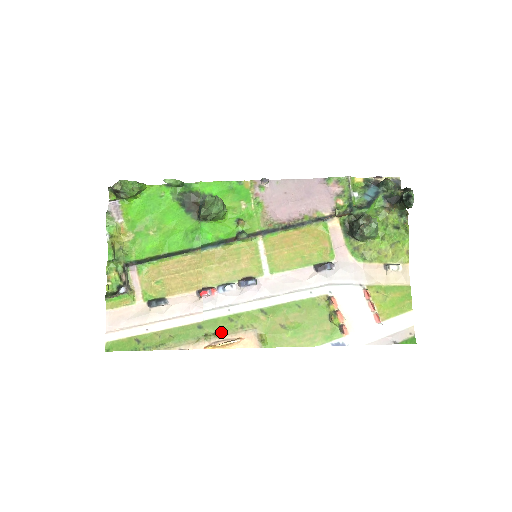
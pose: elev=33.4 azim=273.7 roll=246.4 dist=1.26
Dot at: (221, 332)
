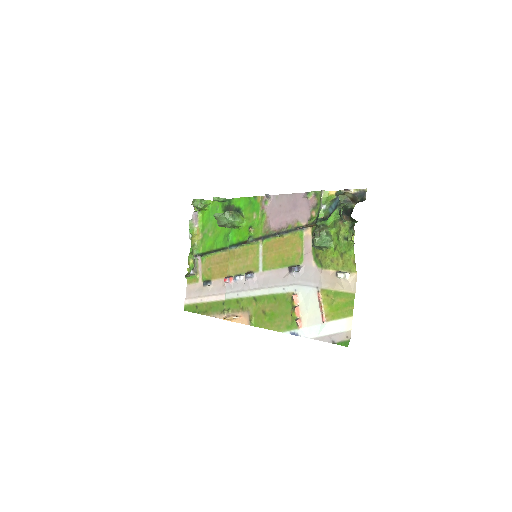
Dot at: (232, 309)
